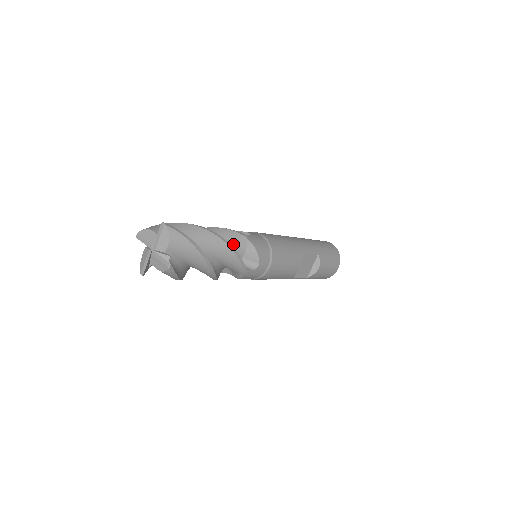
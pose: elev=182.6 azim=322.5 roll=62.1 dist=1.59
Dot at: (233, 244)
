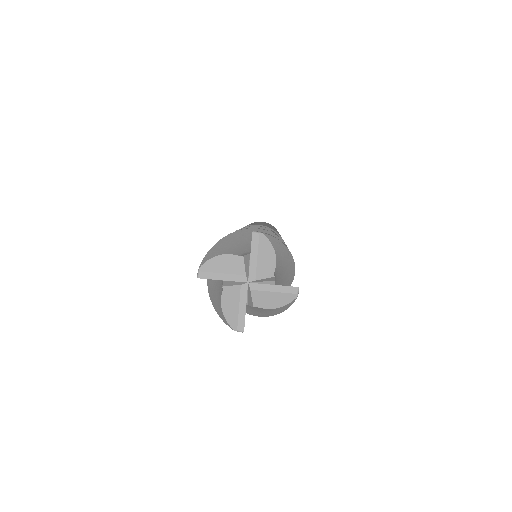
Dot at: occluded
